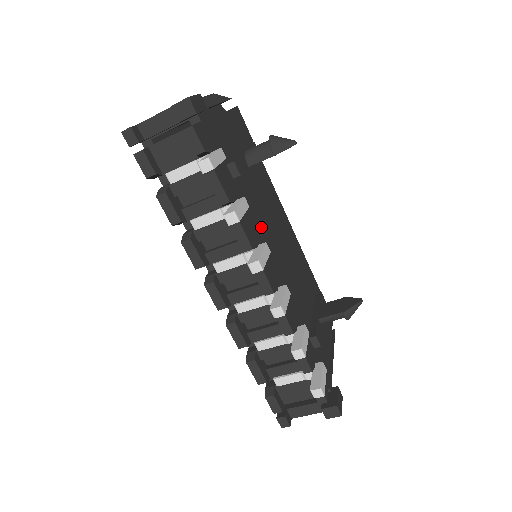
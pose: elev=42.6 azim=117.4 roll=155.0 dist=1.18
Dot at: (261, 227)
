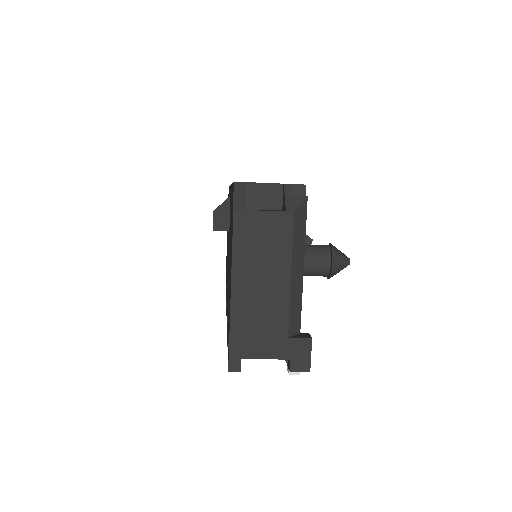
Dot at: occluded
